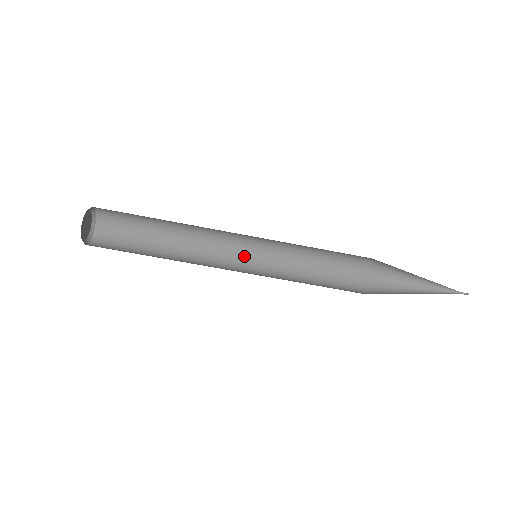
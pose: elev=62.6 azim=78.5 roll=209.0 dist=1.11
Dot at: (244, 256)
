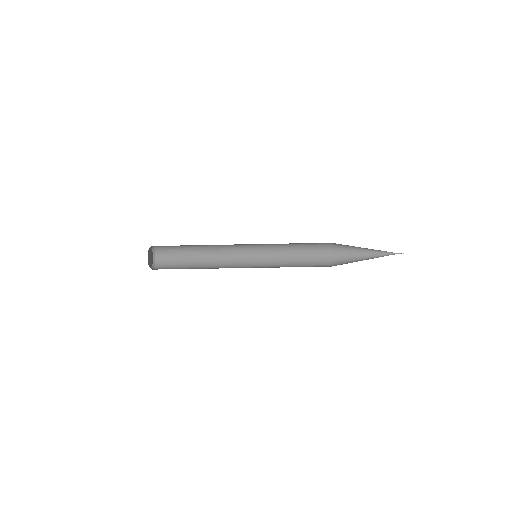
Dot at: (249, 244)
